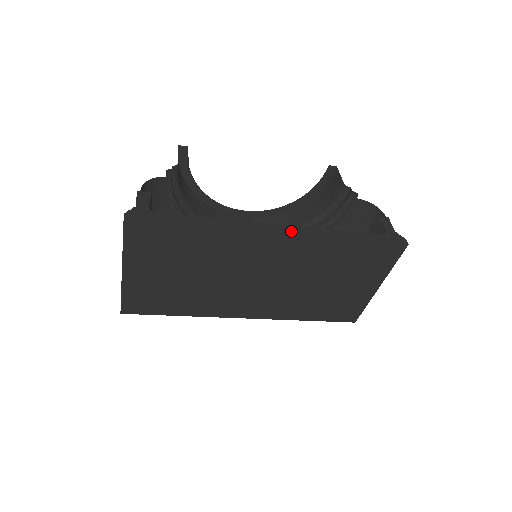
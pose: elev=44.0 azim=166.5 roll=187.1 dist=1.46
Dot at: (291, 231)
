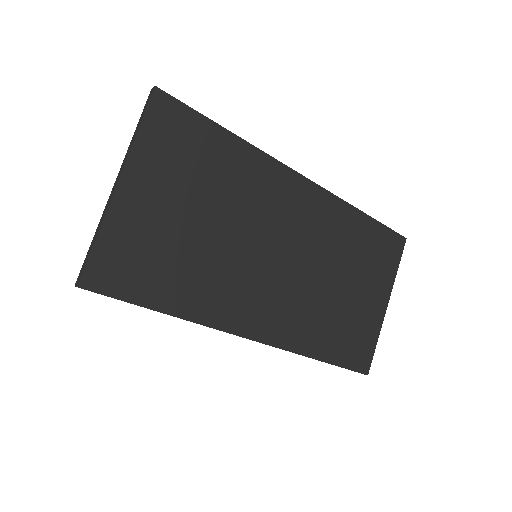
Dot at: (315, 185)
